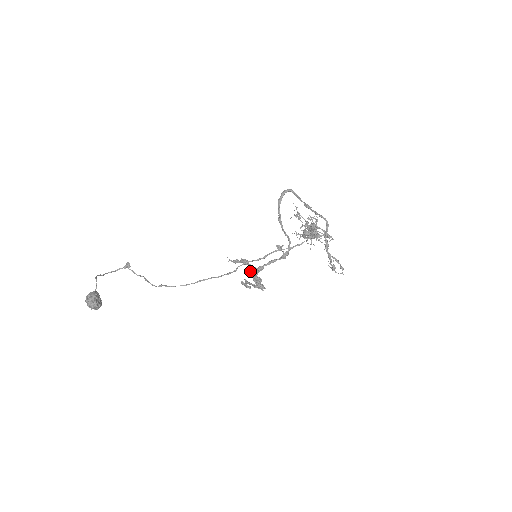
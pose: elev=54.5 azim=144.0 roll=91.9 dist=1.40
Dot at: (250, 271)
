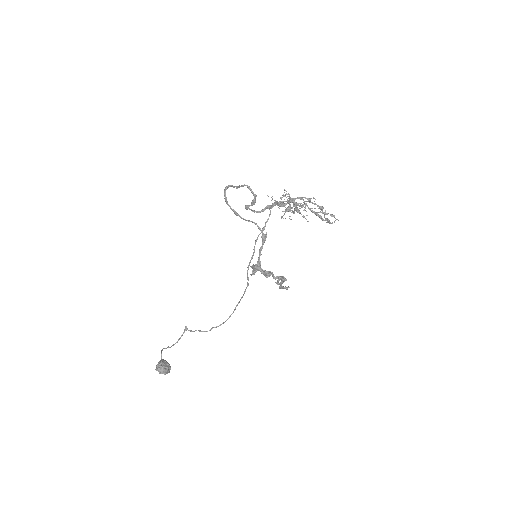
Dot at: (256, 270)
